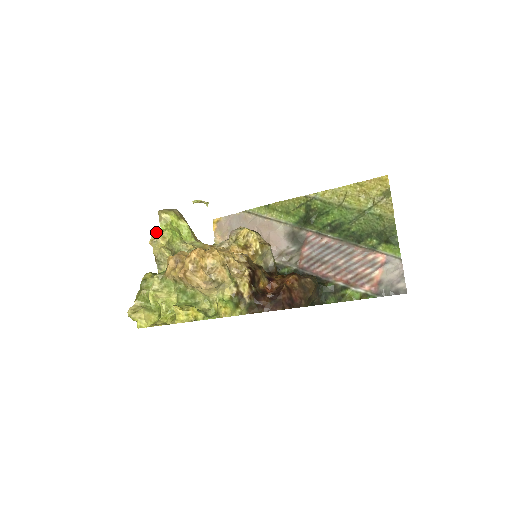
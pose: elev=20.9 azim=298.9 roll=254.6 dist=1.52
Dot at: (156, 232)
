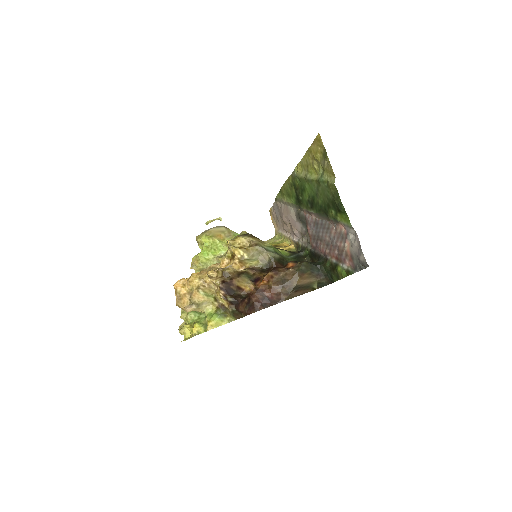
Dot at: (194, 257)
